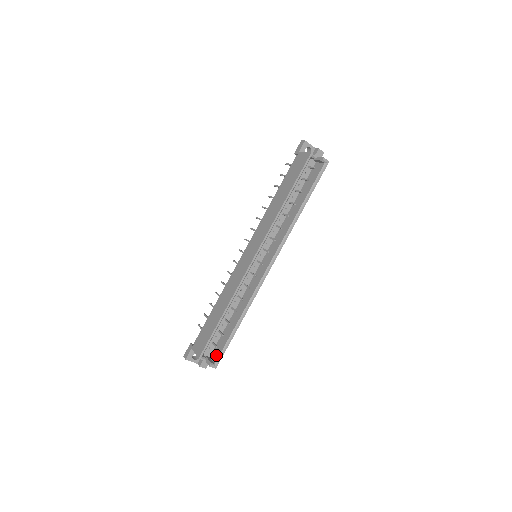
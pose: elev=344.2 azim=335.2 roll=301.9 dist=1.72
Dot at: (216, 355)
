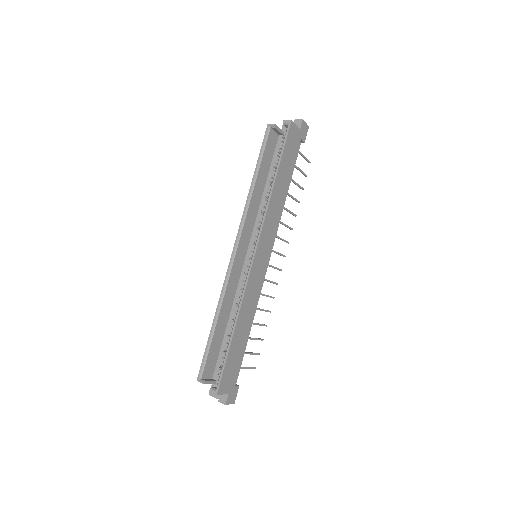
Dot at: occluded
